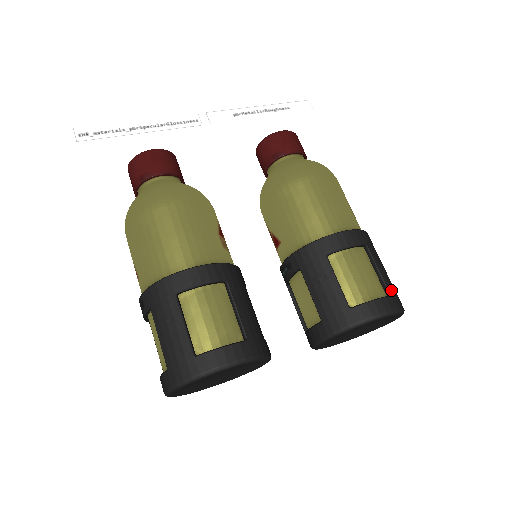
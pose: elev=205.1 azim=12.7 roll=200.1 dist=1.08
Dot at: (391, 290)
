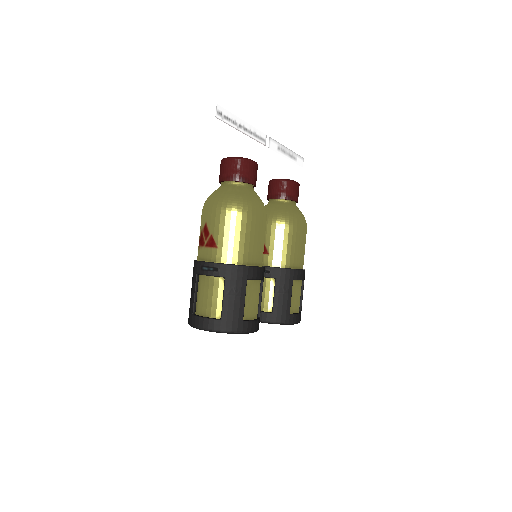
Dot at: (301, 309)
